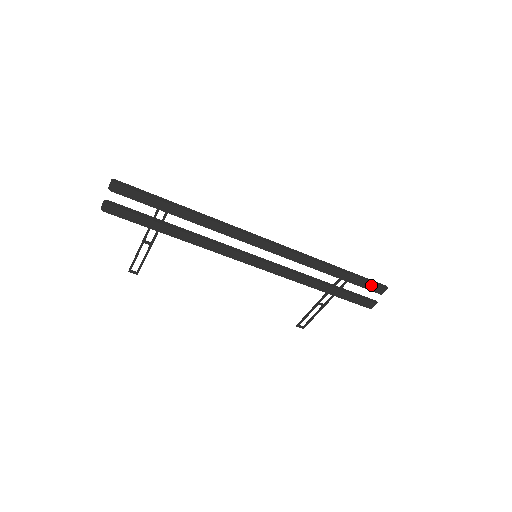
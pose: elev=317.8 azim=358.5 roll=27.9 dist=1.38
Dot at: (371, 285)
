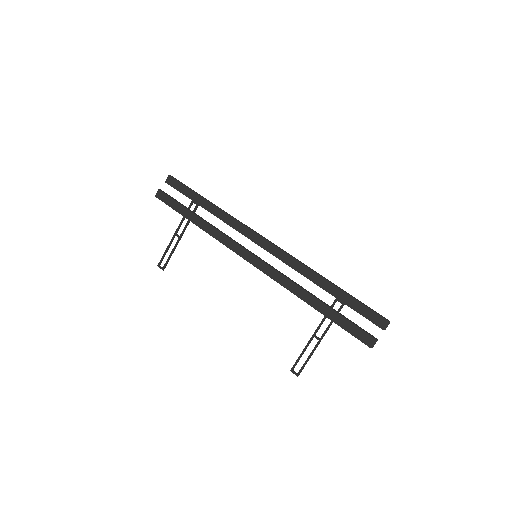
Dot at: (368, 311)
